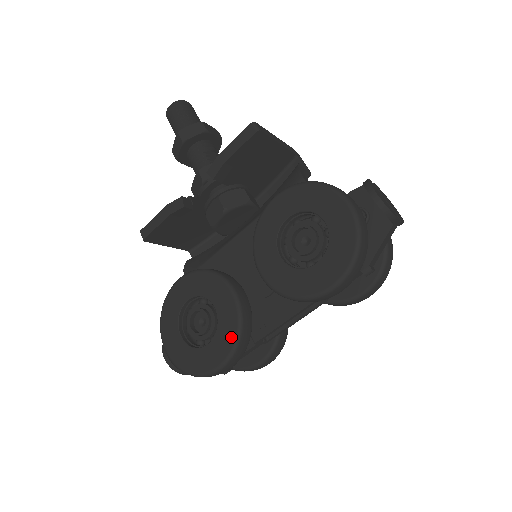
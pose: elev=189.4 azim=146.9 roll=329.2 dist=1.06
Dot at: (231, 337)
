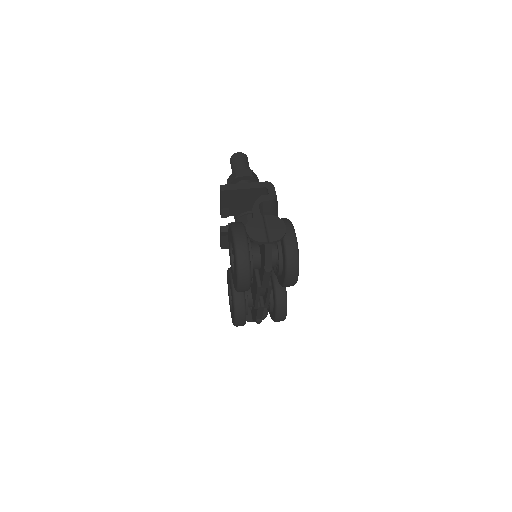
Dot at: (233, 307)
